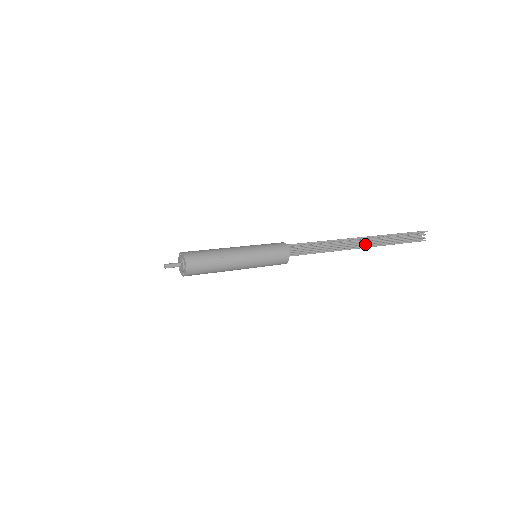
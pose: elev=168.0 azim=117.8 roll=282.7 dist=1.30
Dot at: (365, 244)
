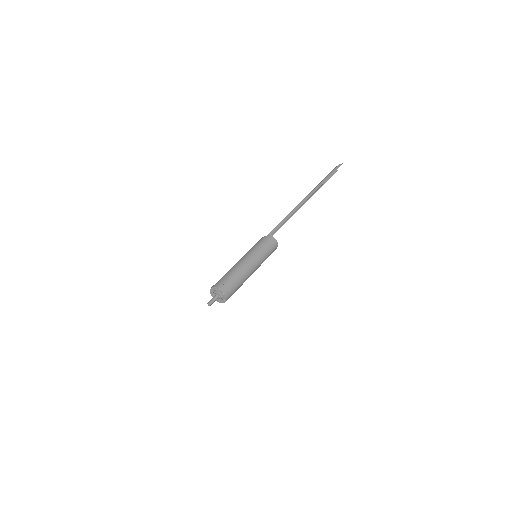
Dot at: occluded
